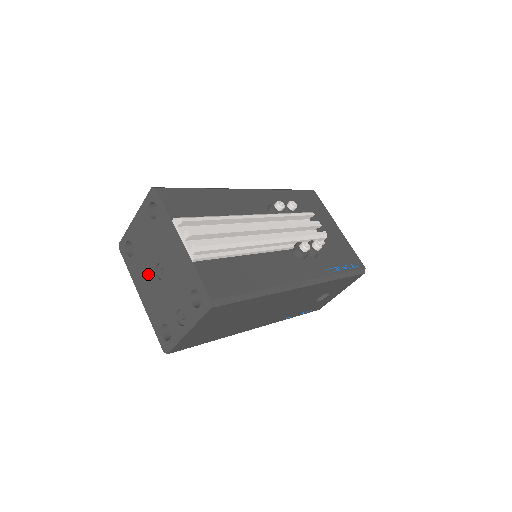
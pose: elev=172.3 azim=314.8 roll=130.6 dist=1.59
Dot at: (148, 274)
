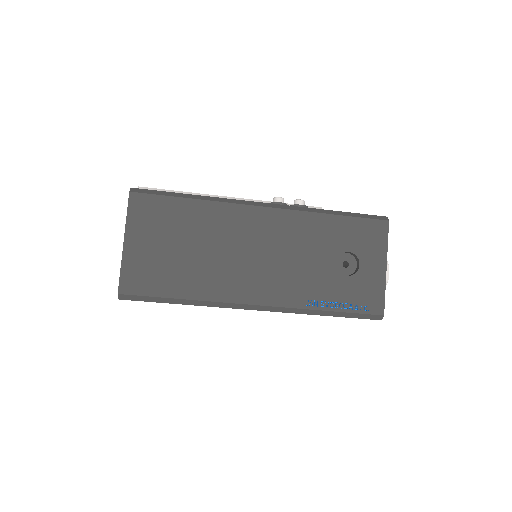
Dot at: occluded
